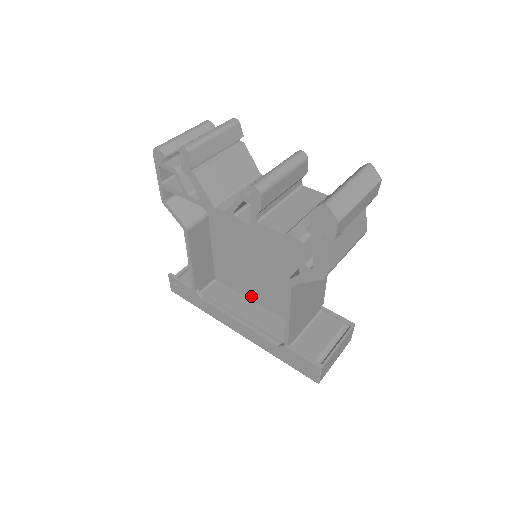
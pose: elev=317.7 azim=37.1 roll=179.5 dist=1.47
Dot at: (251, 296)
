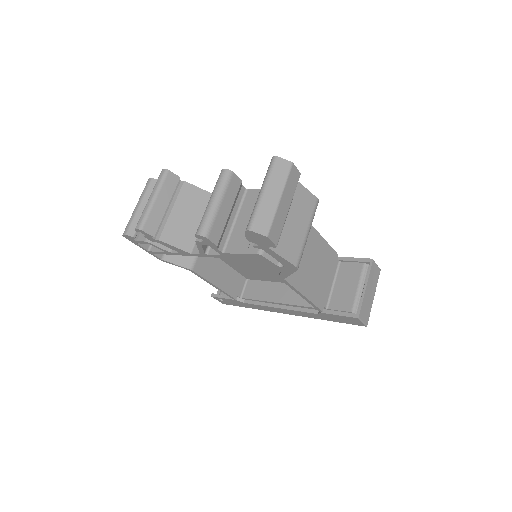
Dot at: (279, 280)
